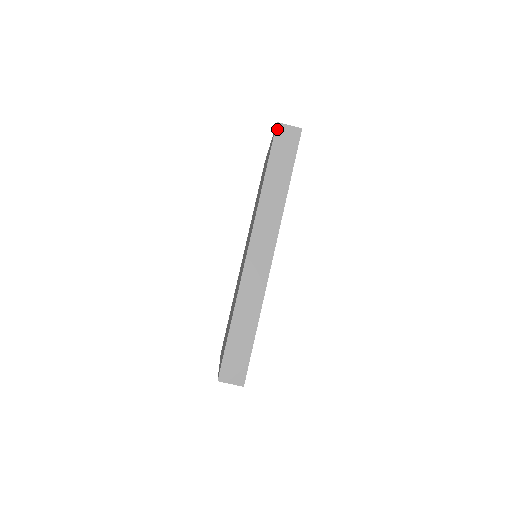
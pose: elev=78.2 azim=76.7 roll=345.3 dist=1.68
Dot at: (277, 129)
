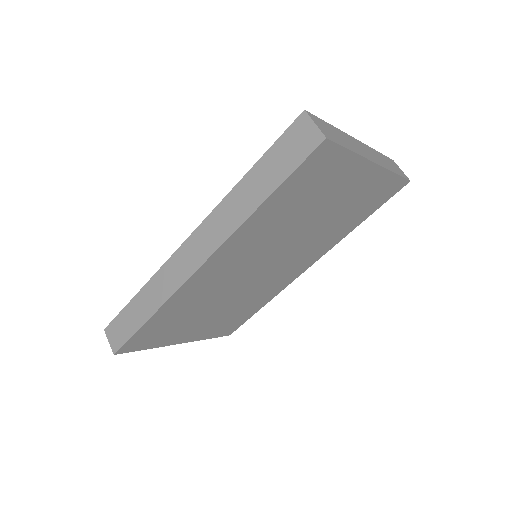
Dot at: (298, 119)
